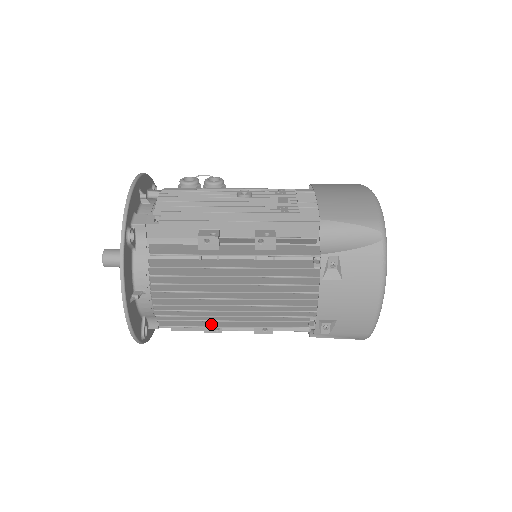
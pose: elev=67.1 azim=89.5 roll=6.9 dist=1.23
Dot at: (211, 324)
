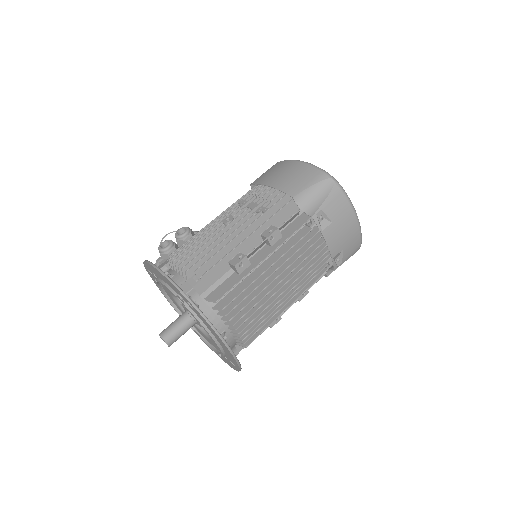
Dot at: (274, 317)
